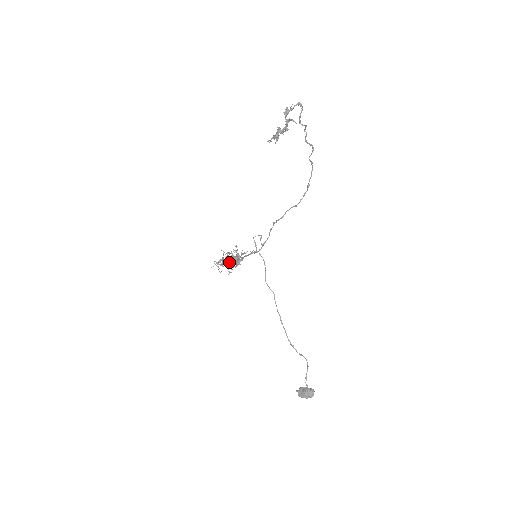
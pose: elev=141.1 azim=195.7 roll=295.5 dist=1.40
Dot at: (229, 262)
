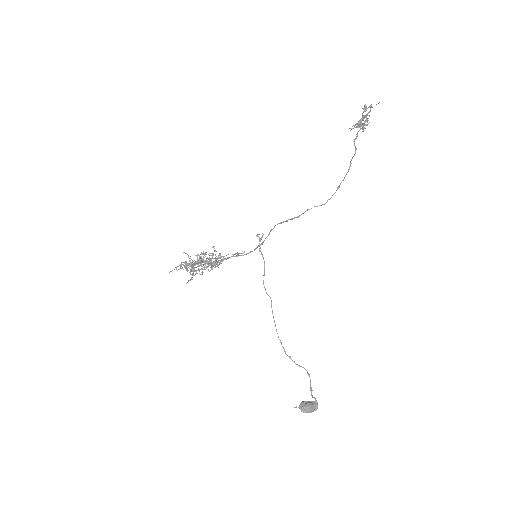
Dot at: occluded
